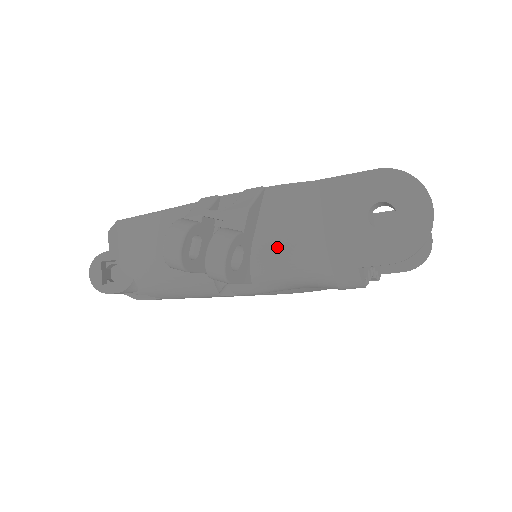
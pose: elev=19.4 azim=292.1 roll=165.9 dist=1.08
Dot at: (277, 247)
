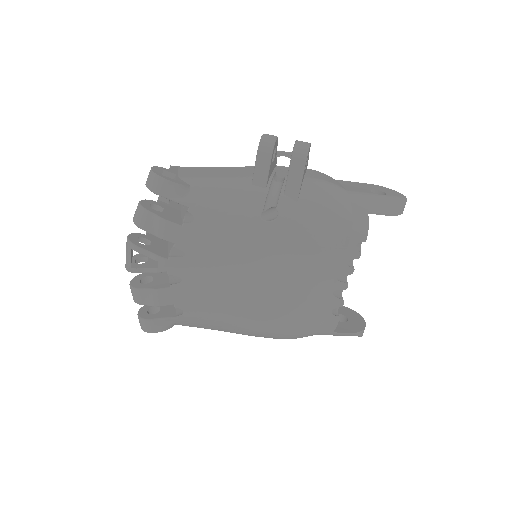
Dot at: (321, 181)
